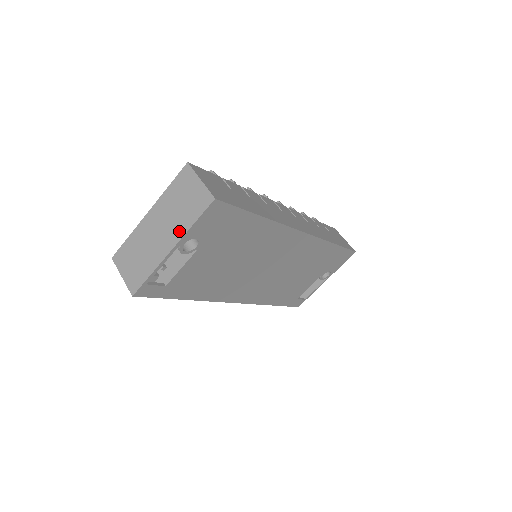
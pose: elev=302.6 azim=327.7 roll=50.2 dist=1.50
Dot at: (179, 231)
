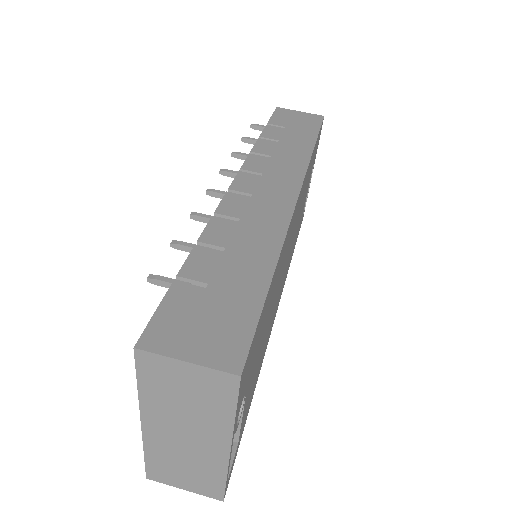
Dot at: (219, 429)
